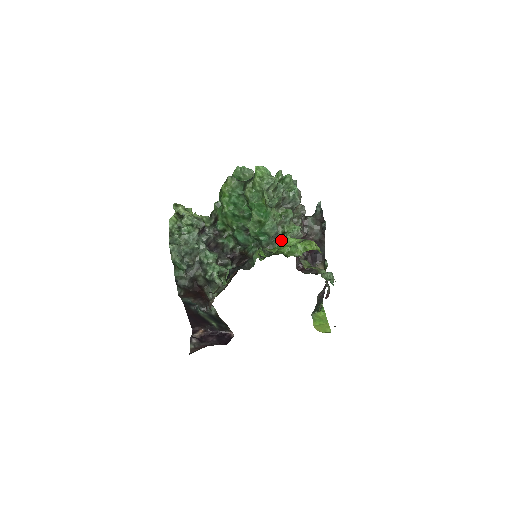
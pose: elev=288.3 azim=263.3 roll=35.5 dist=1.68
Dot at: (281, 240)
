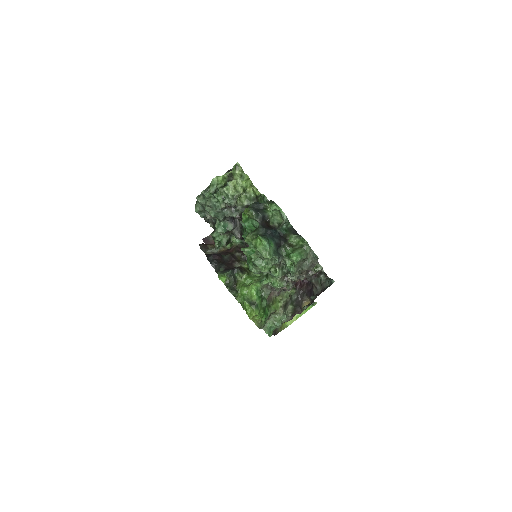
Dot at: (261, 277)
